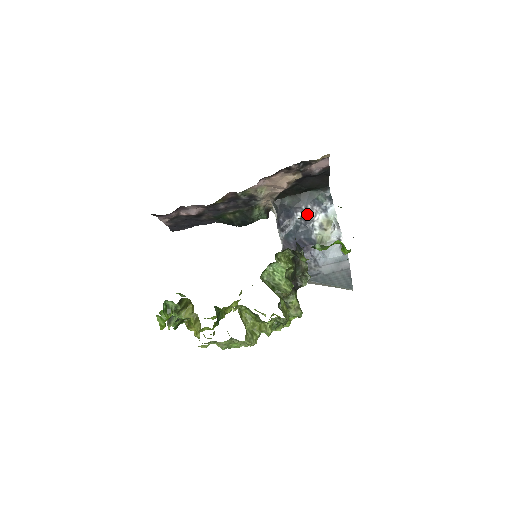
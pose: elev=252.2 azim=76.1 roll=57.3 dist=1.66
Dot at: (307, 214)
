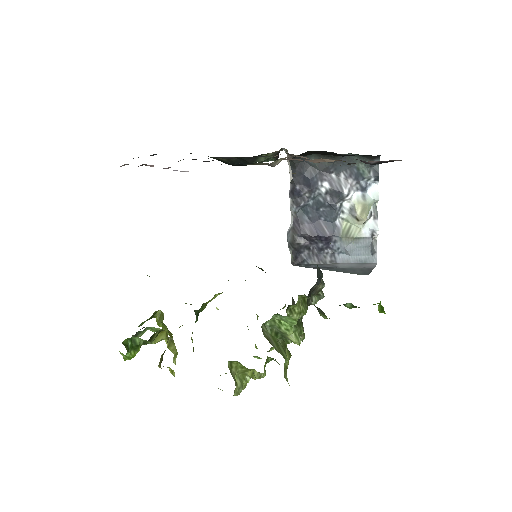
Dot at: (337, 189)
